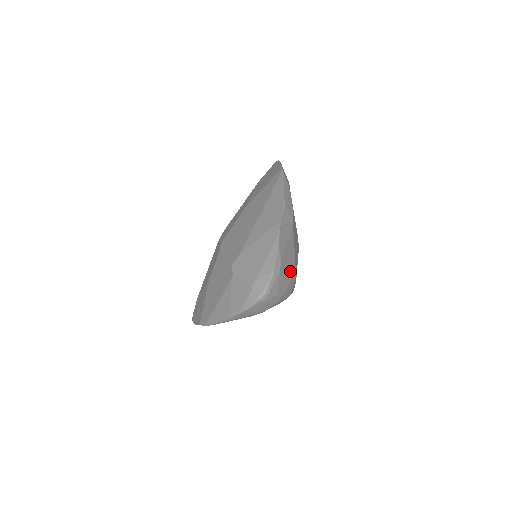
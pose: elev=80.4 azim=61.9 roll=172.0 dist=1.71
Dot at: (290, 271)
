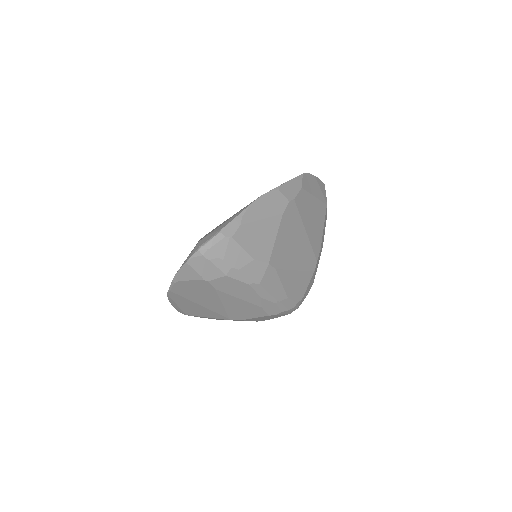
Dot at: (257, 250)
